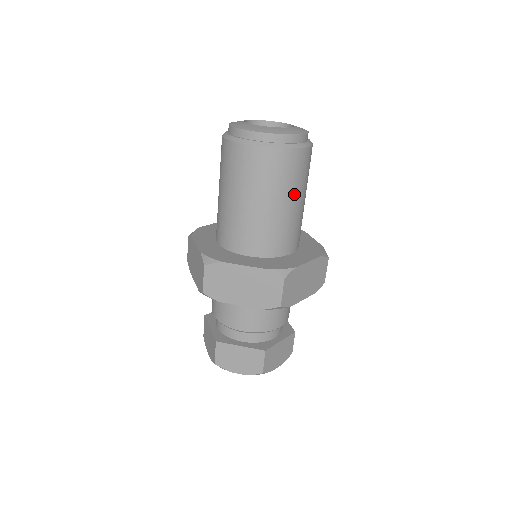
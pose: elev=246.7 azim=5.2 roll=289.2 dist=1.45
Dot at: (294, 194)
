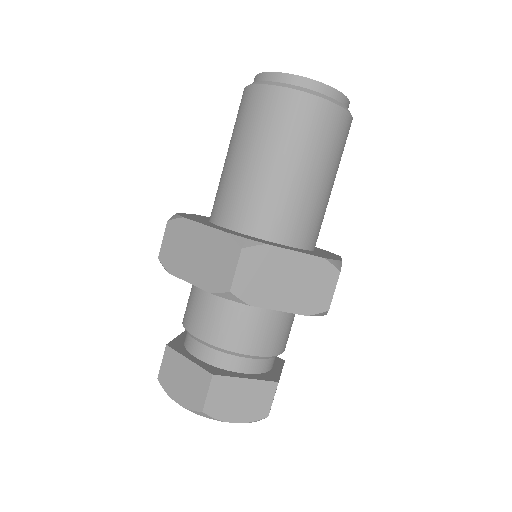
Dot at: (336, 172)
